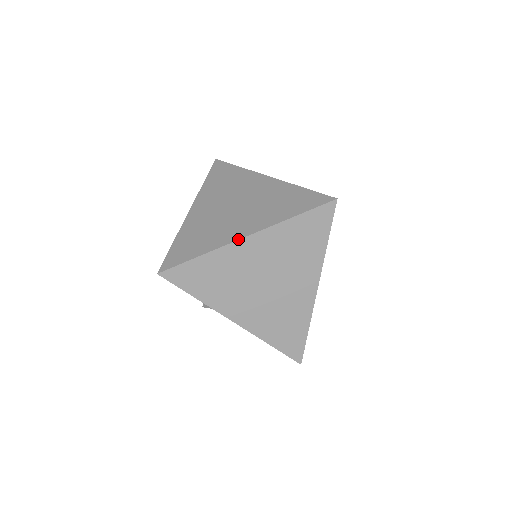
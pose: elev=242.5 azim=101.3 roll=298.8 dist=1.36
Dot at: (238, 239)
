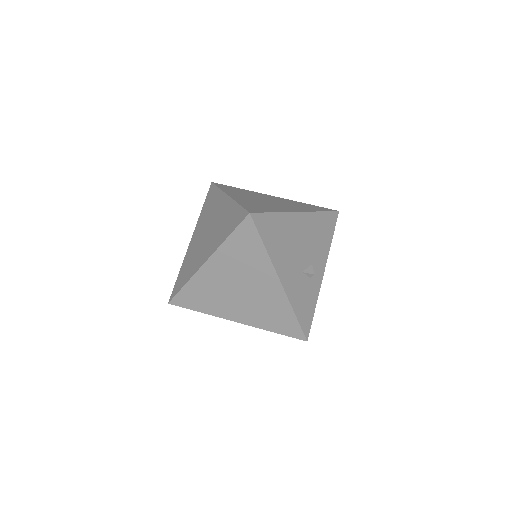
Dot at: occluded
